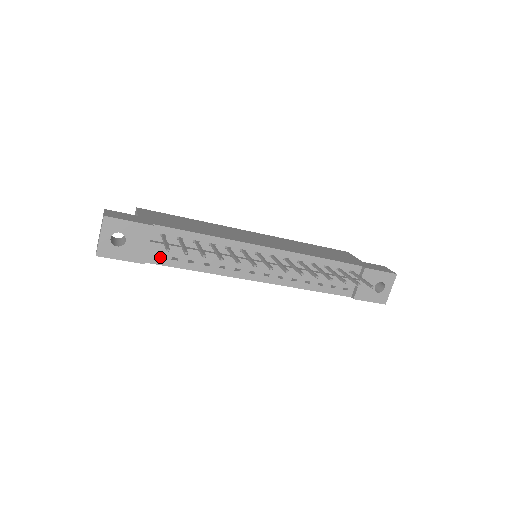
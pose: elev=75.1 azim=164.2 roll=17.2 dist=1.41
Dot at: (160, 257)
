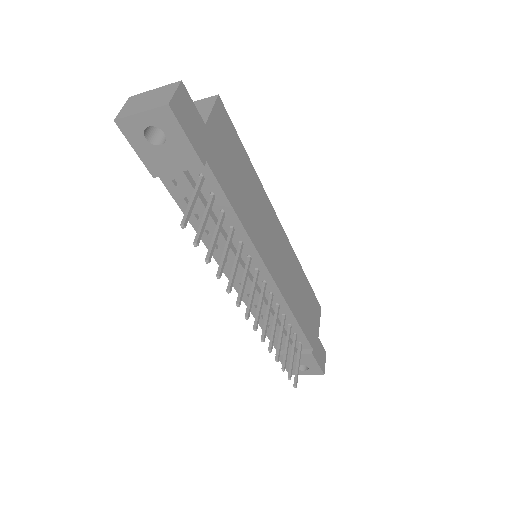
Dot at: (176, 185)
